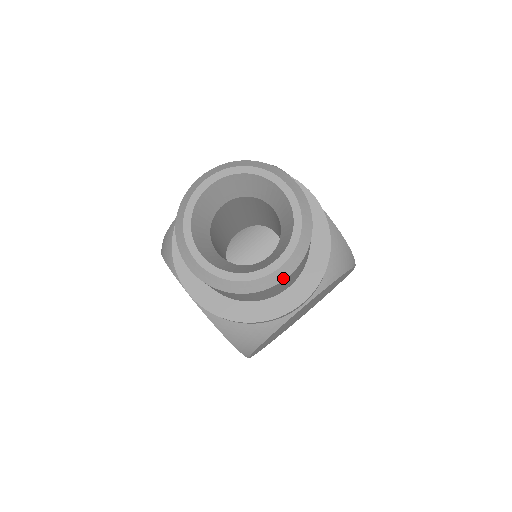
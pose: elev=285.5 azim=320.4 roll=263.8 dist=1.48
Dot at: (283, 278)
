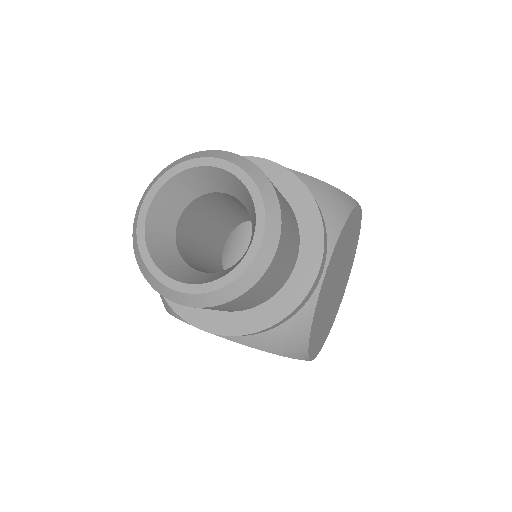
Dot at: (272, 253)
